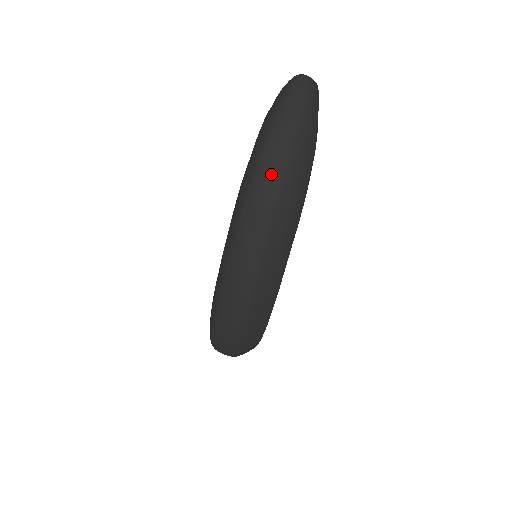
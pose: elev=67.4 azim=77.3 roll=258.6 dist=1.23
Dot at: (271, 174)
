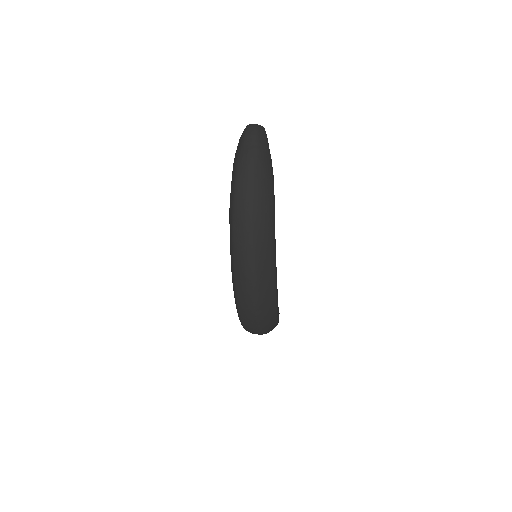
Dot at: (244, 198)
